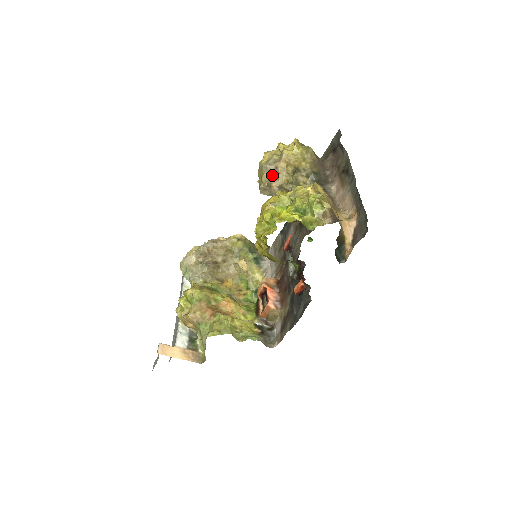
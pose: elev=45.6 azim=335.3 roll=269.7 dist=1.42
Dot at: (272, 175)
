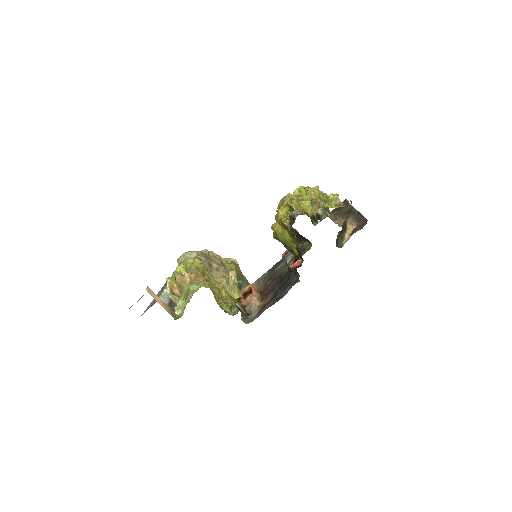
Dot at: (293, 200)
